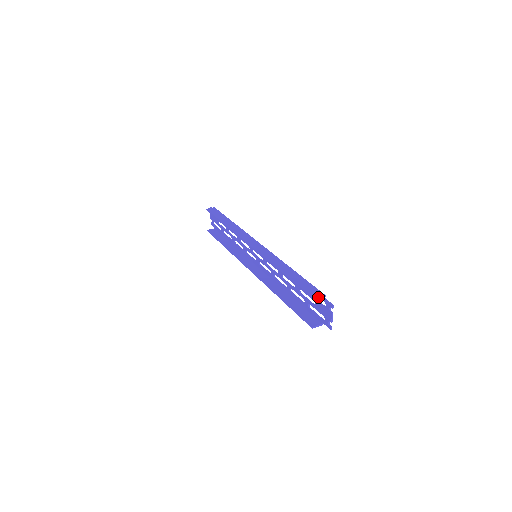
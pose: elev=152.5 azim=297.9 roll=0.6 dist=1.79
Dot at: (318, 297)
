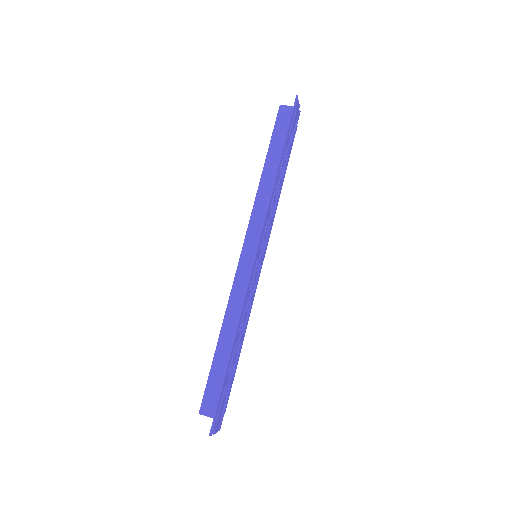
Dot at: (204, 415)
